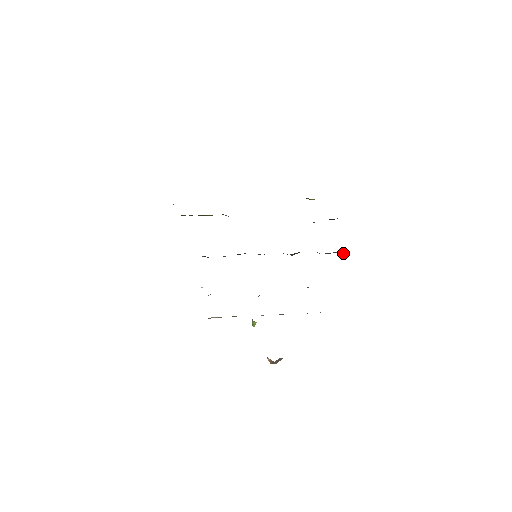
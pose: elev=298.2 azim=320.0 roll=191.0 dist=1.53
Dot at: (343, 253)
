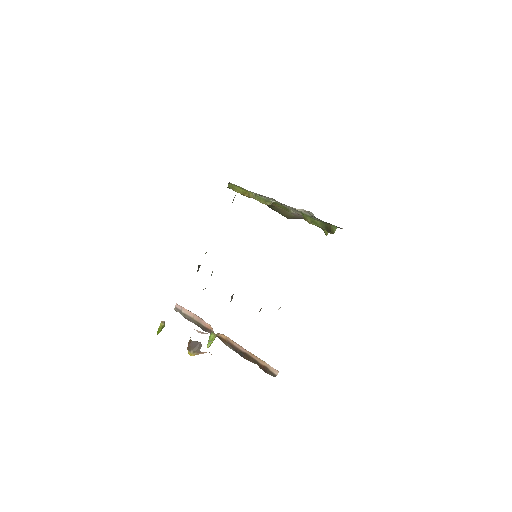
Dot at: occluded
